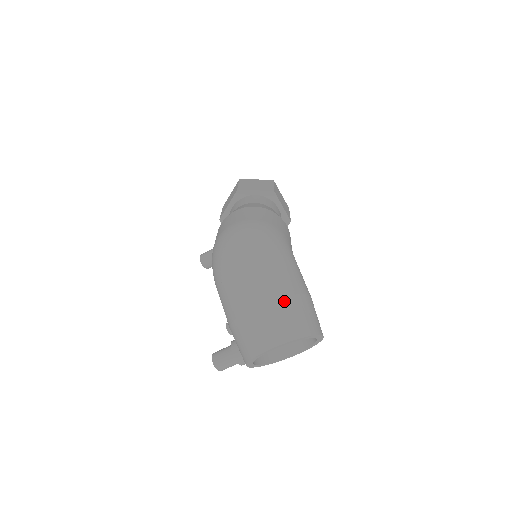
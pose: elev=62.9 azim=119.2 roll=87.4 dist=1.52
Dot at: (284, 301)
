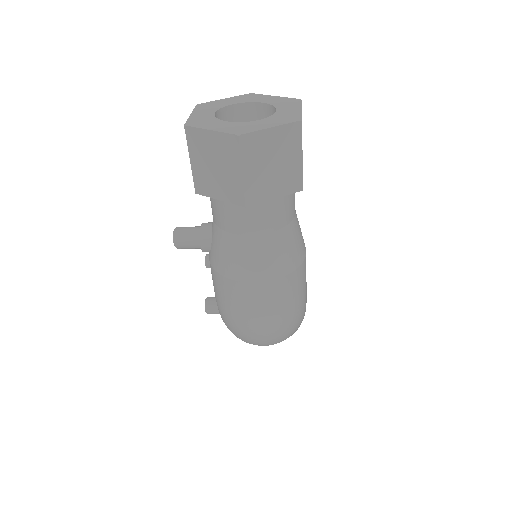
Dot at: occluded
